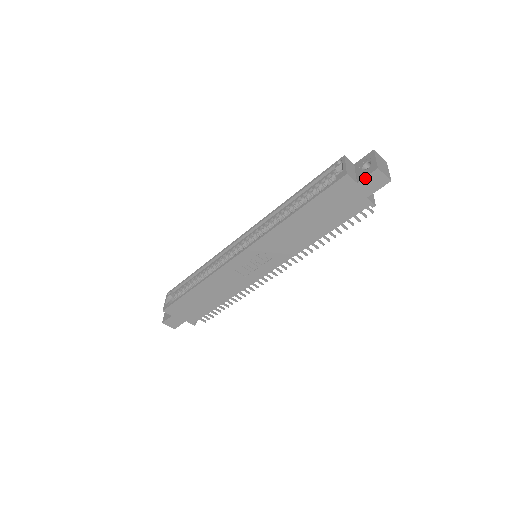
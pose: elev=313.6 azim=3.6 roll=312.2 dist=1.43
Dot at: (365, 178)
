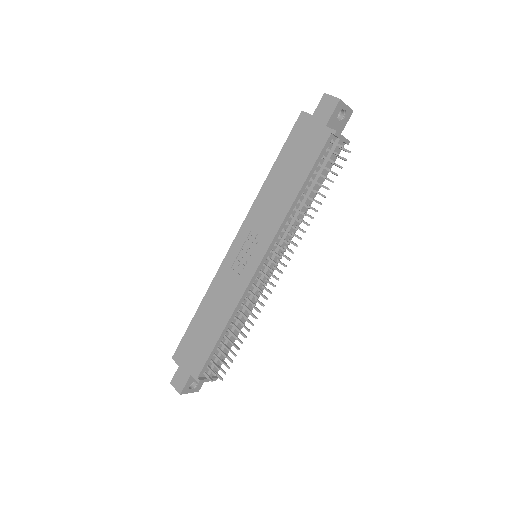
Dot at: (318, 107)
